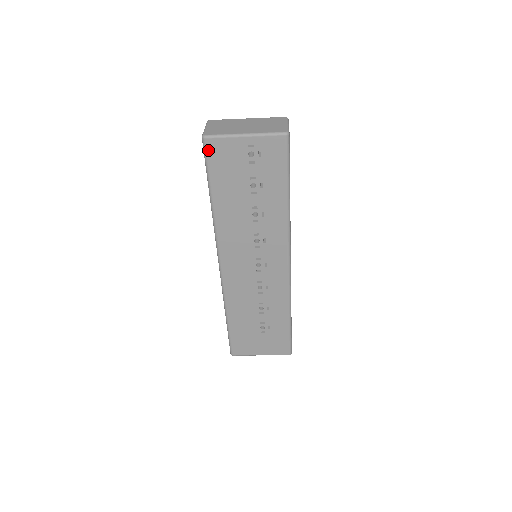
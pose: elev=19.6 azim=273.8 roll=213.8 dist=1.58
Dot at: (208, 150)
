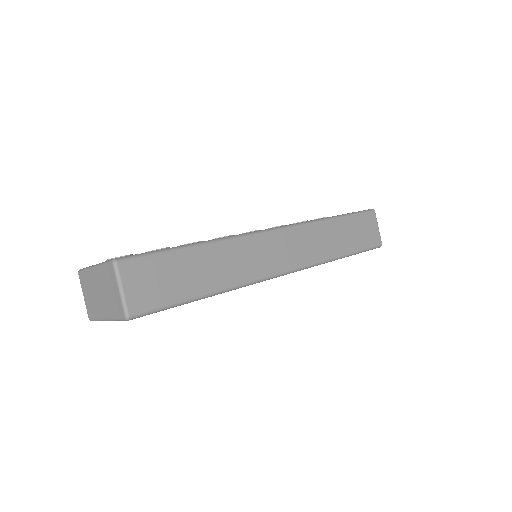
Dot at: occluded
